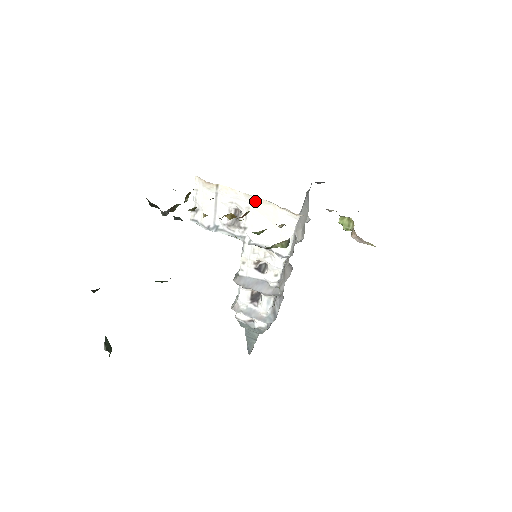
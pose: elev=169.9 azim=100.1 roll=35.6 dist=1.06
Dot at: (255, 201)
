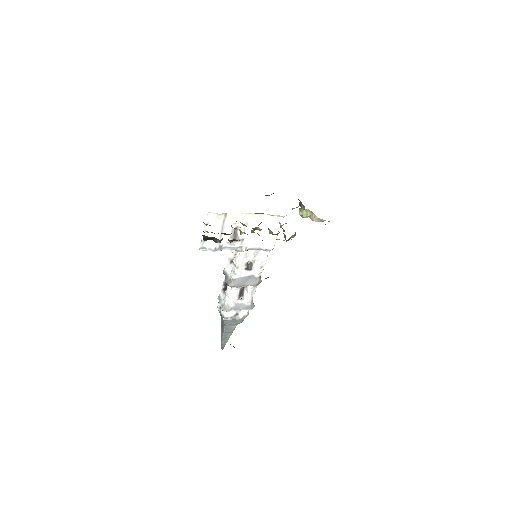
Dot at: (253, 217)
